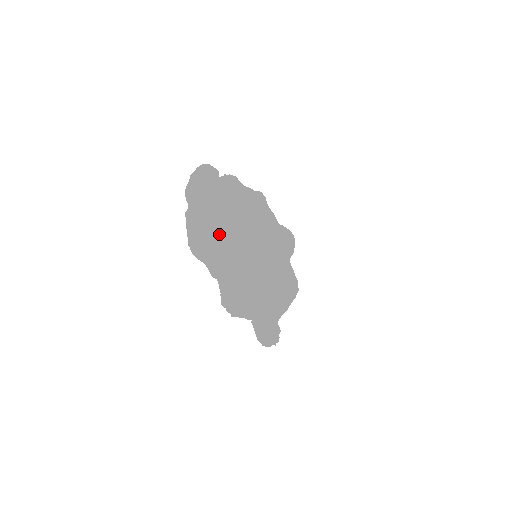
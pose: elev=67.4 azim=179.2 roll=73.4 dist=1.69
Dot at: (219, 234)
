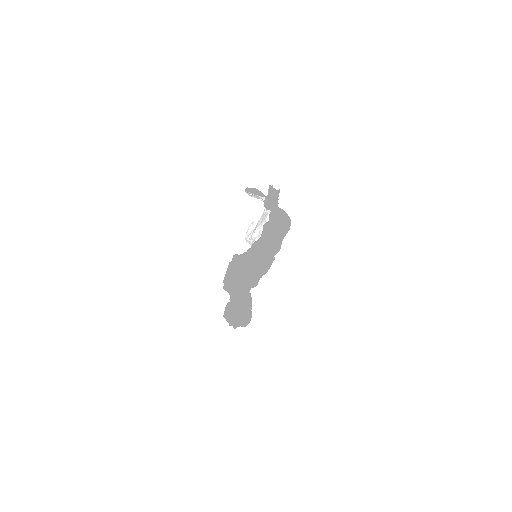
Dot at: occluded
